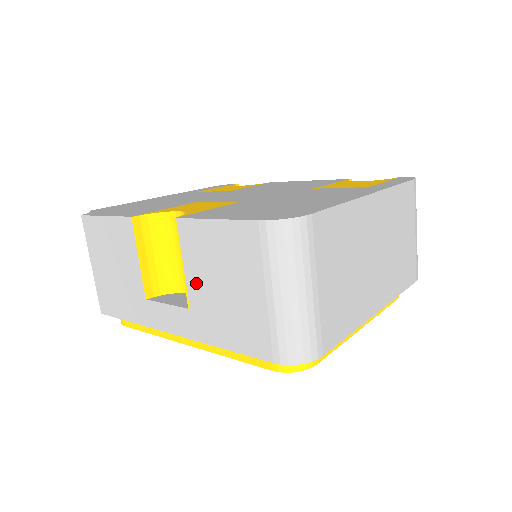
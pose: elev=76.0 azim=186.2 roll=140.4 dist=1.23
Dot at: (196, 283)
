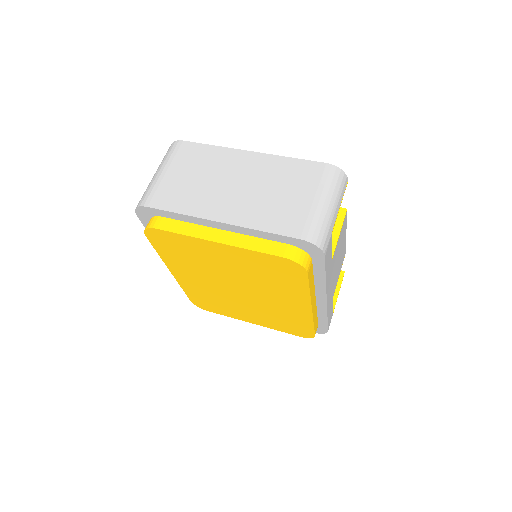
Dot at: occluded
